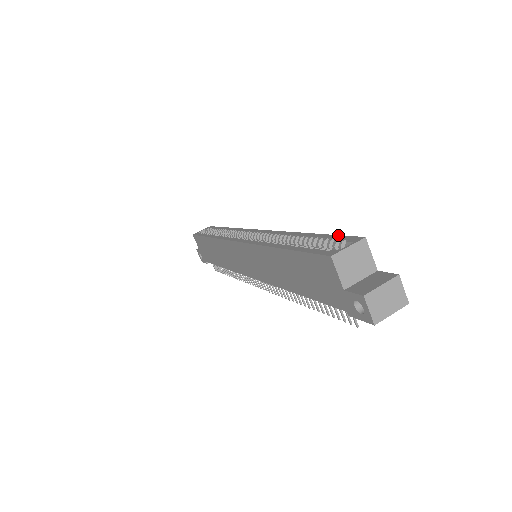
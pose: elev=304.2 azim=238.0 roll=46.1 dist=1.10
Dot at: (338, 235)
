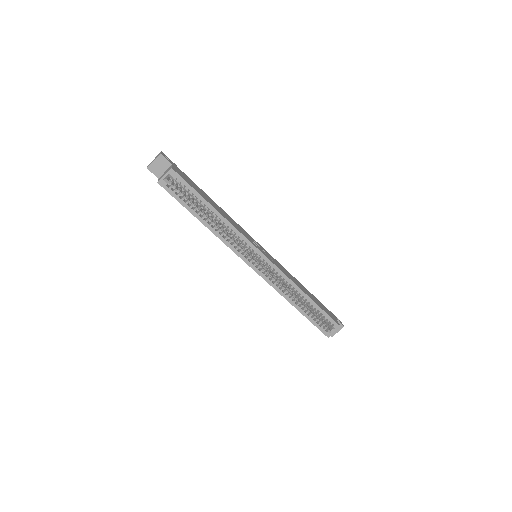
Dot at: (329, 316)
